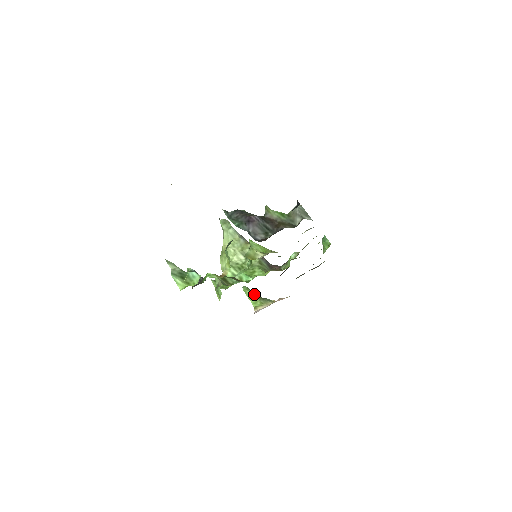
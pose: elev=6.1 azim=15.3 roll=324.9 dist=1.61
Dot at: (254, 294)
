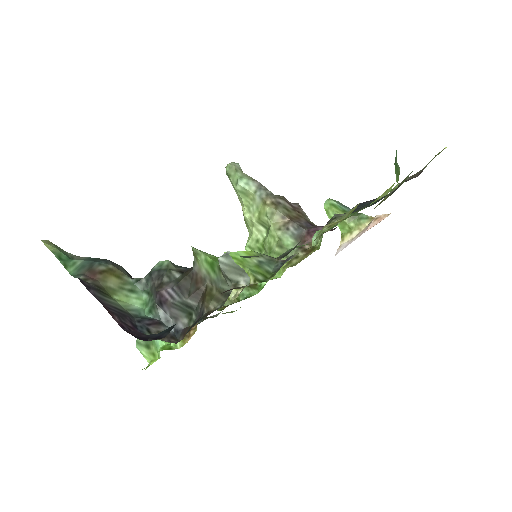
Dot at: occluded
